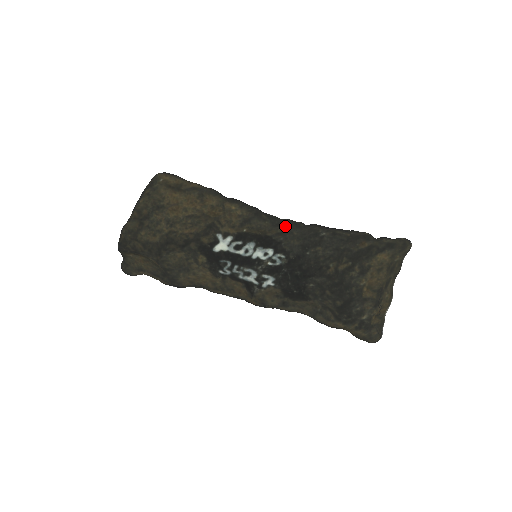
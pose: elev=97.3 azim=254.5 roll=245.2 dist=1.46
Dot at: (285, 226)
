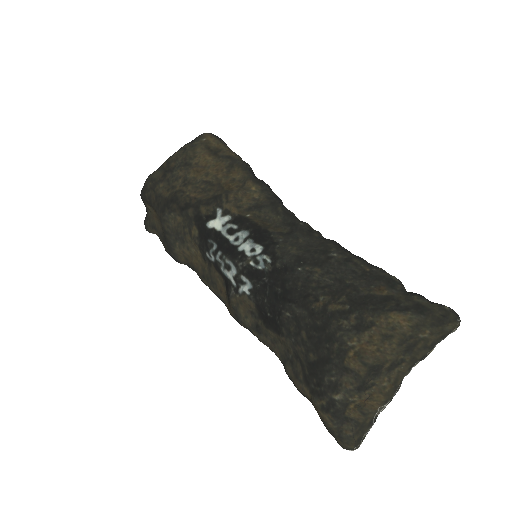
Dot at: (295, 228)
